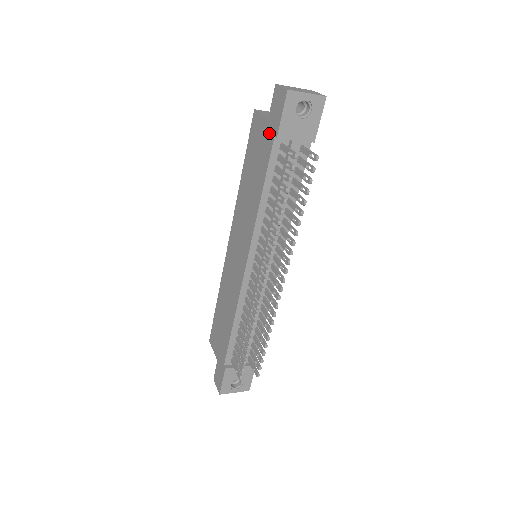
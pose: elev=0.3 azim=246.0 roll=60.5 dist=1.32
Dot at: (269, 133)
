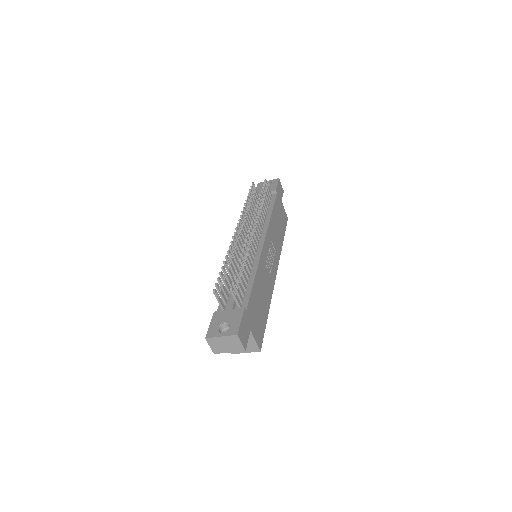
Dot at: occluded
